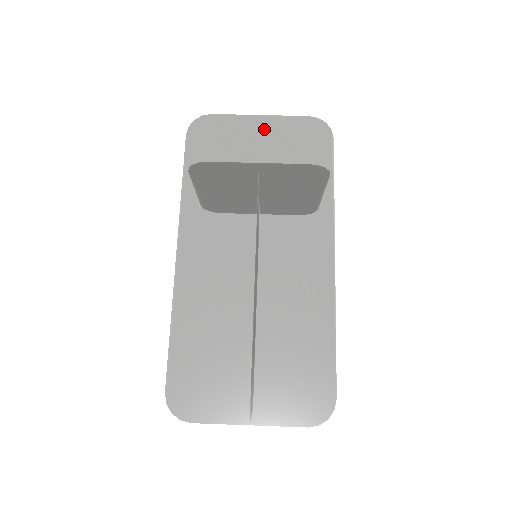
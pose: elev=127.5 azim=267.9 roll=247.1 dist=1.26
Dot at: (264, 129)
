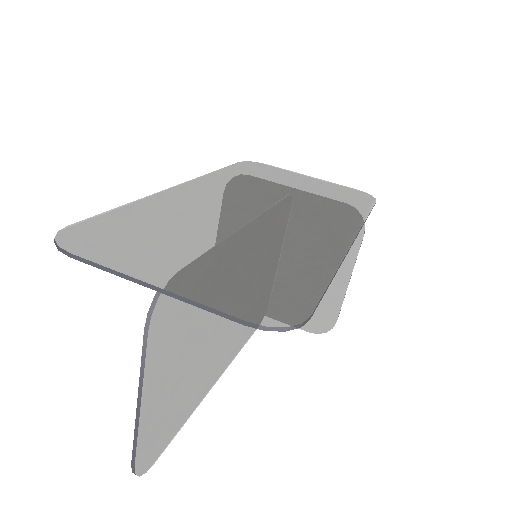
Dot at: (311, 180)
